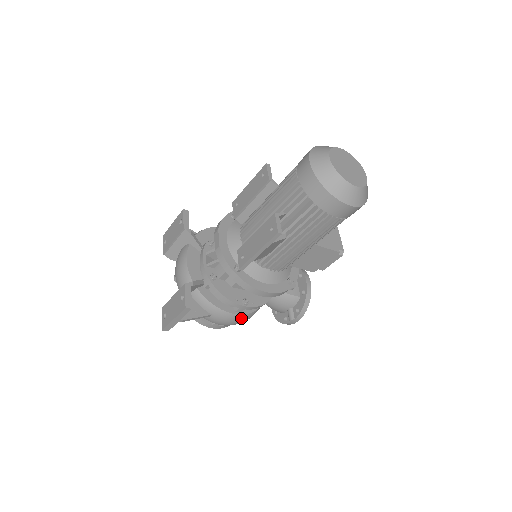
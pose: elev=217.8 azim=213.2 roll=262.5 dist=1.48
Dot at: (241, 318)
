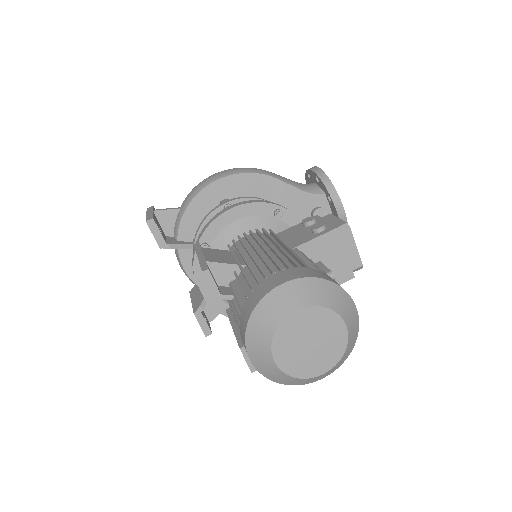
Dot at: occluded
